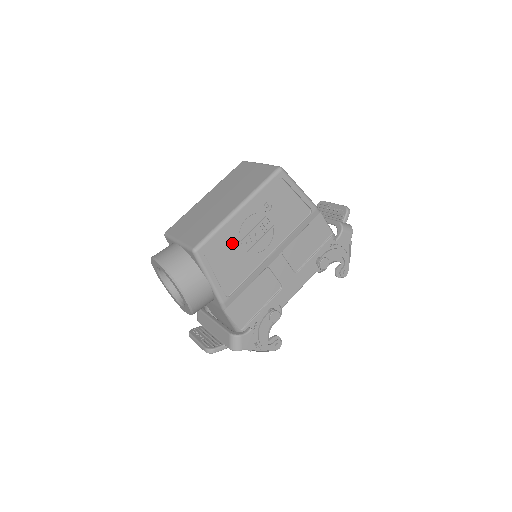
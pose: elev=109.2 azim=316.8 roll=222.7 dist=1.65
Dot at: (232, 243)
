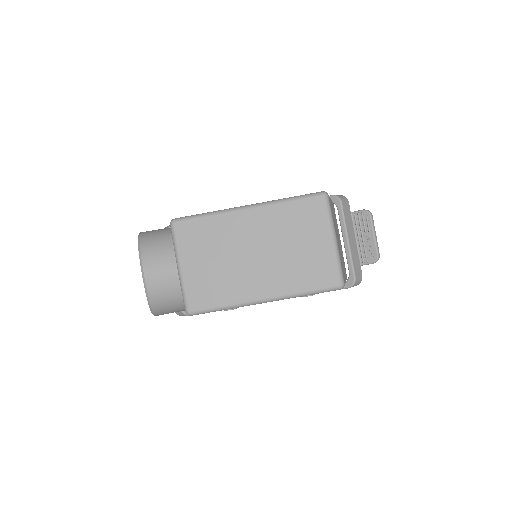
Dot at: occluded
